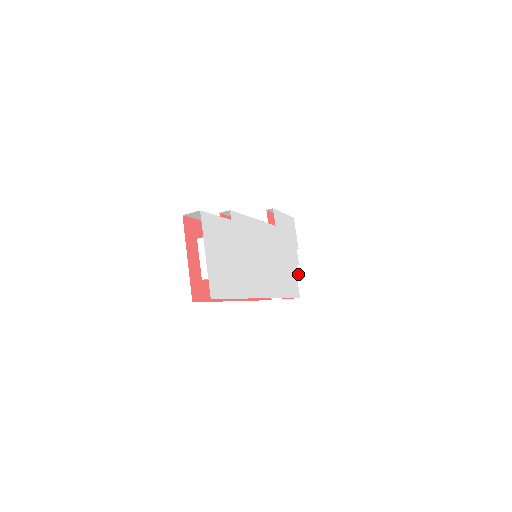
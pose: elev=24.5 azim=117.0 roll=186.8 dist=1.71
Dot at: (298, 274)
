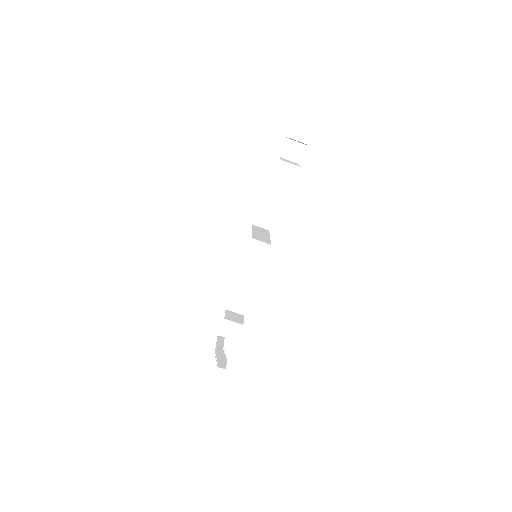
Dot at: occluded
